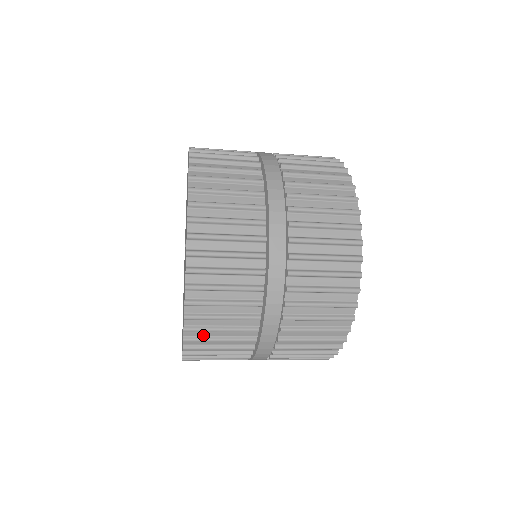
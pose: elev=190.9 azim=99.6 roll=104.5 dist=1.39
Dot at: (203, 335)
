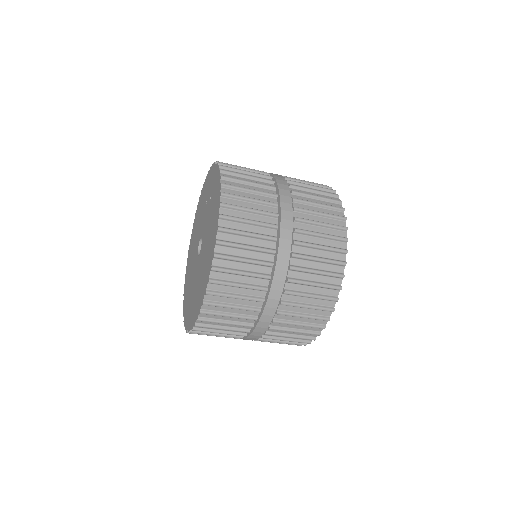
Dot at: (216, 310)
